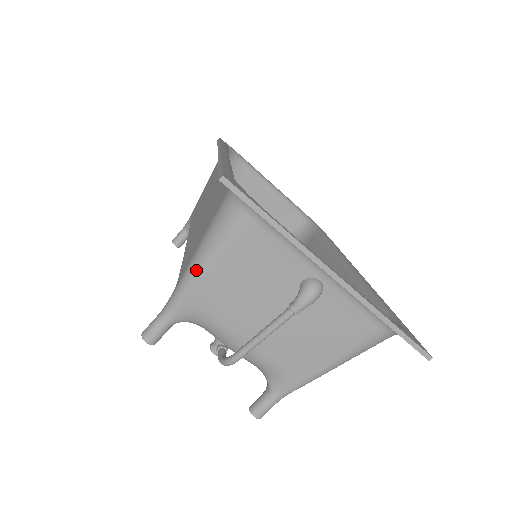
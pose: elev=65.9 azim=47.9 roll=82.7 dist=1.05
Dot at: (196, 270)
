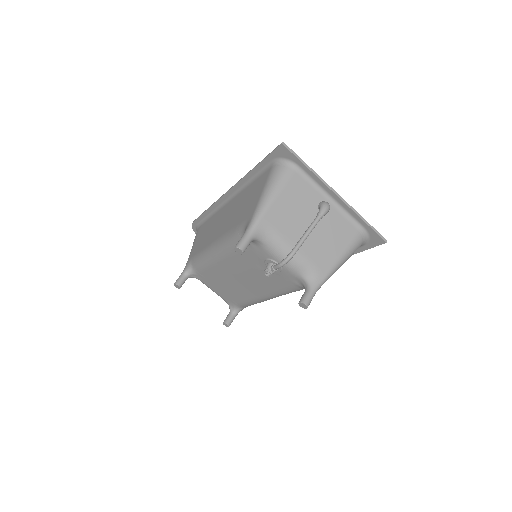
Dot at: (266, 201)
